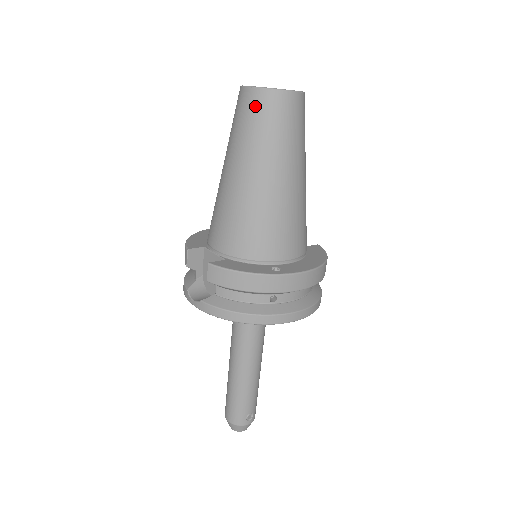
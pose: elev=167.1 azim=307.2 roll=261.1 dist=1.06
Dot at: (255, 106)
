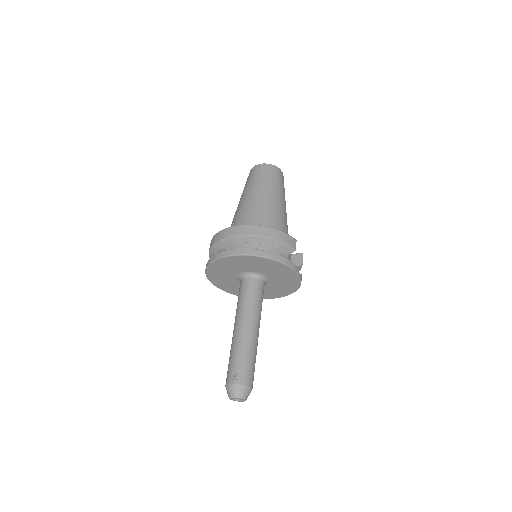
Dot at: occluded
